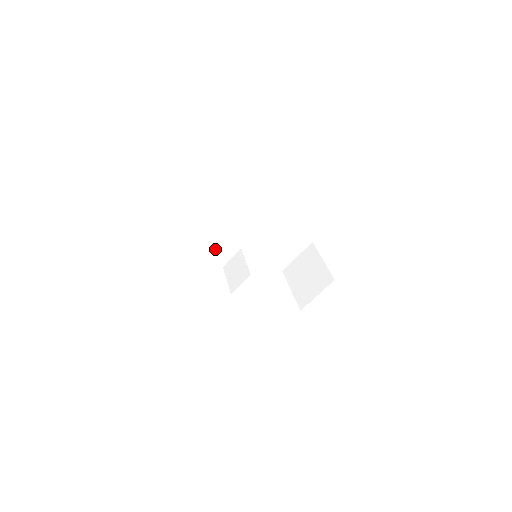
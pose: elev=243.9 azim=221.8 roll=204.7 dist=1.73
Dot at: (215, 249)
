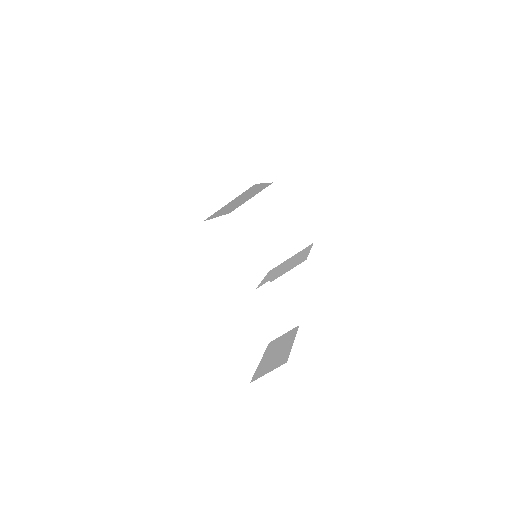
Dot at: occluded
